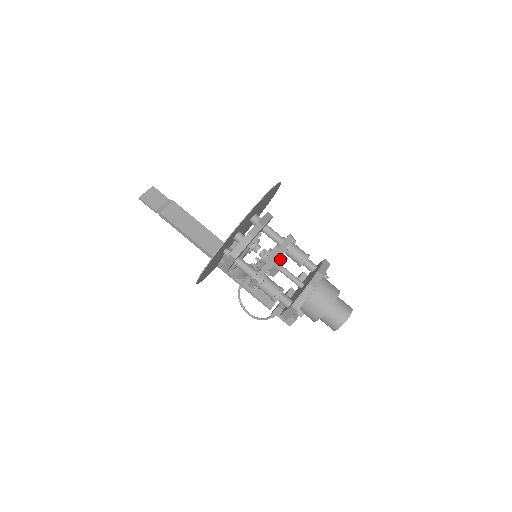
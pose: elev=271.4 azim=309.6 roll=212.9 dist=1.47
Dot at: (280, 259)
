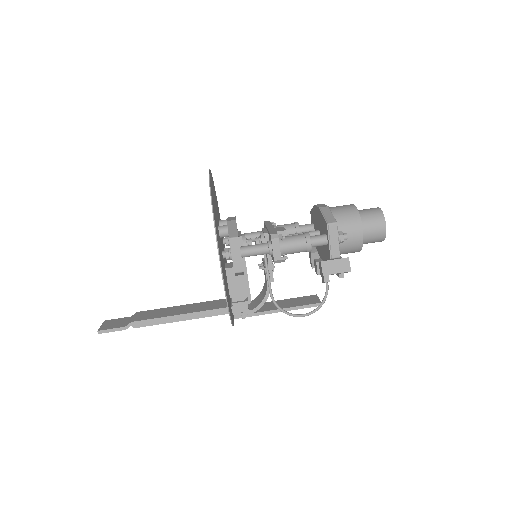
Dot at: (277, 229)
